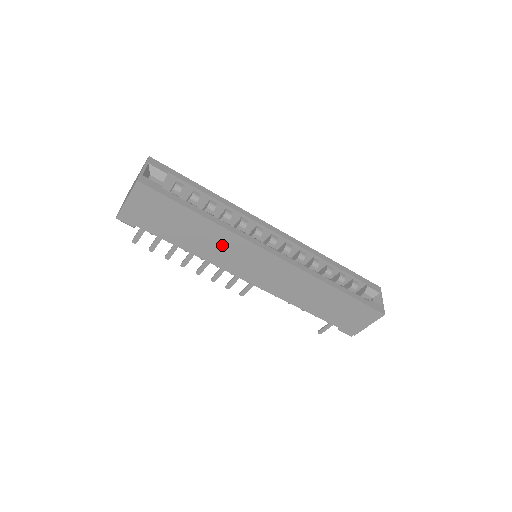
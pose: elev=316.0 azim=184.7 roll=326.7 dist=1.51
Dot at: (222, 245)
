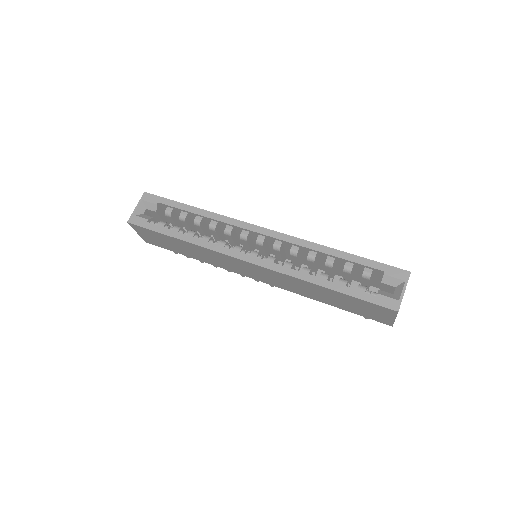
Dot at: (211, 256)
